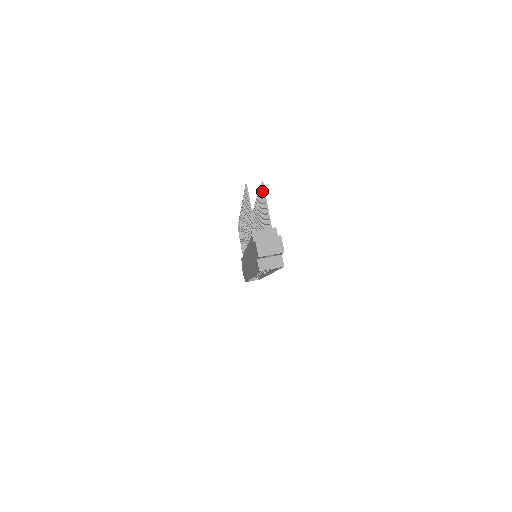
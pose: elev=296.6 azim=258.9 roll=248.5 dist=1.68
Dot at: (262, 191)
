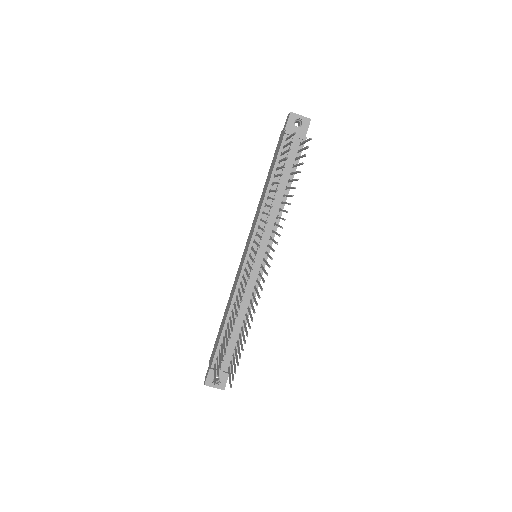
Dot at: (232, 378)
